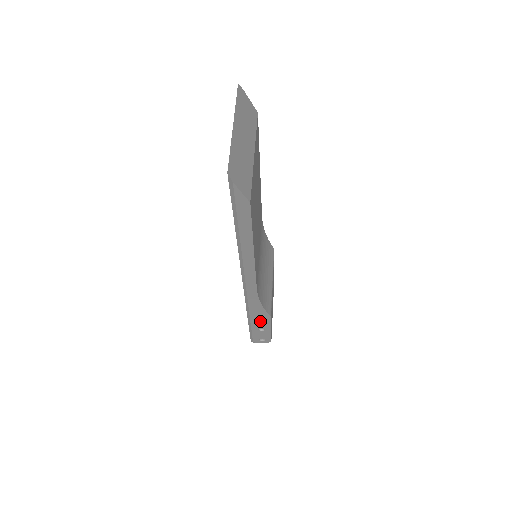
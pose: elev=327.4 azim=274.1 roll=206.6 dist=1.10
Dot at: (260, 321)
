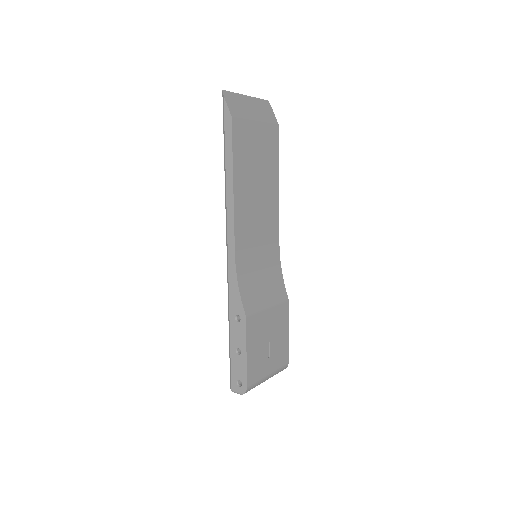
Dot at: (237, 327)
